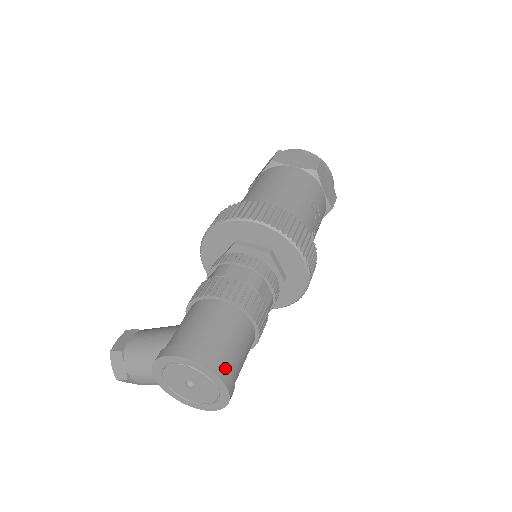
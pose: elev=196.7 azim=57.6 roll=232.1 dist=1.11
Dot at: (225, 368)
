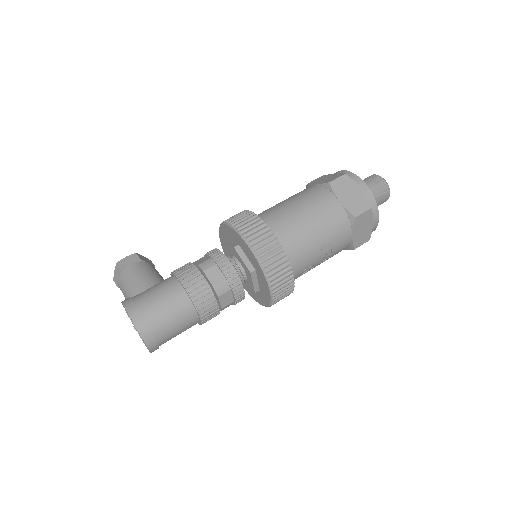
Dot at: (154, 339)
